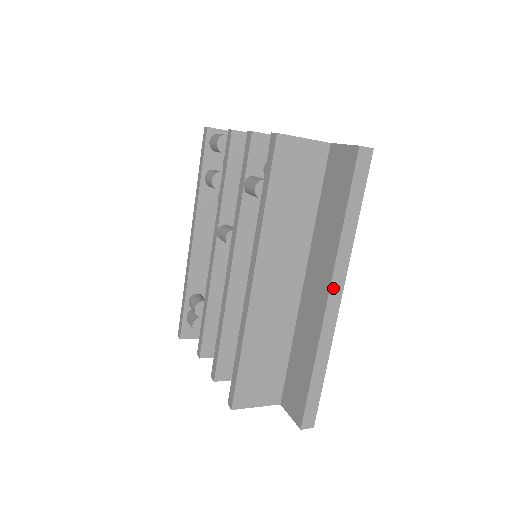
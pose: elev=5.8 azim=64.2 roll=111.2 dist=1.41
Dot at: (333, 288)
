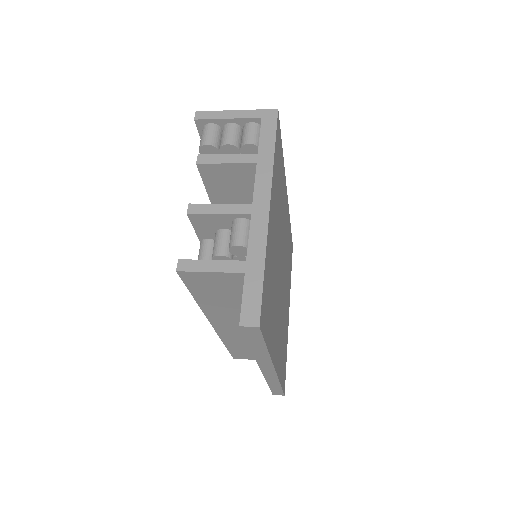
Dot at: (263, 367)
